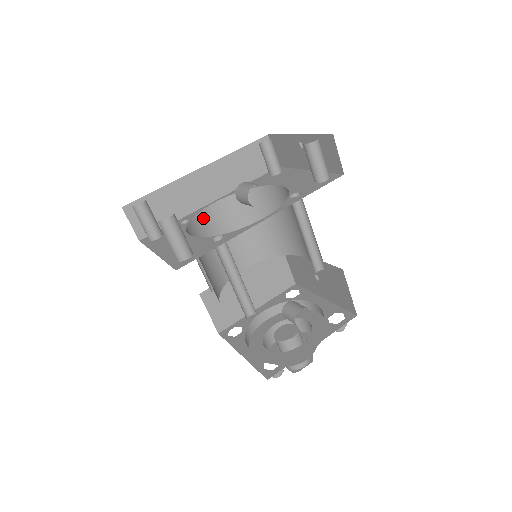
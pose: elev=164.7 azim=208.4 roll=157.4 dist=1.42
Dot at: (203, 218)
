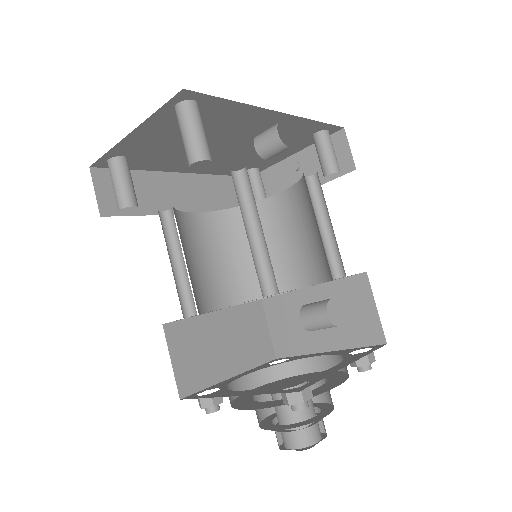
Dot at: (183, 221)
